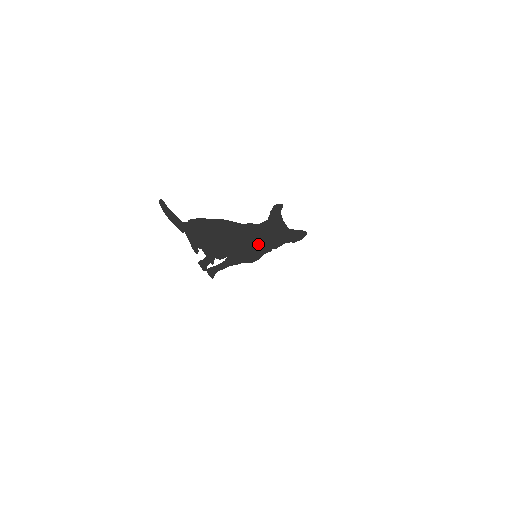
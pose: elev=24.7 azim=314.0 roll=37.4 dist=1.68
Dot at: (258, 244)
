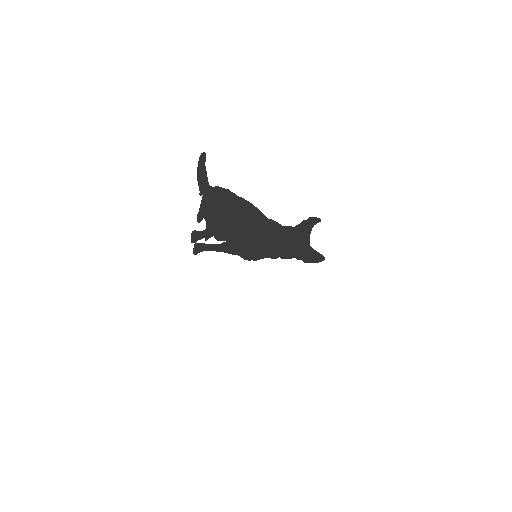
Dot at: (268, 245)
